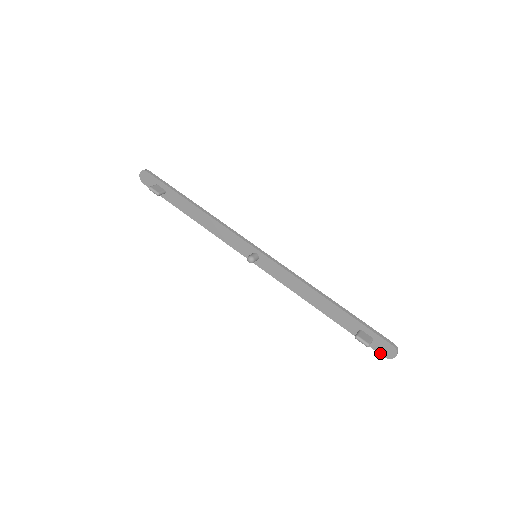
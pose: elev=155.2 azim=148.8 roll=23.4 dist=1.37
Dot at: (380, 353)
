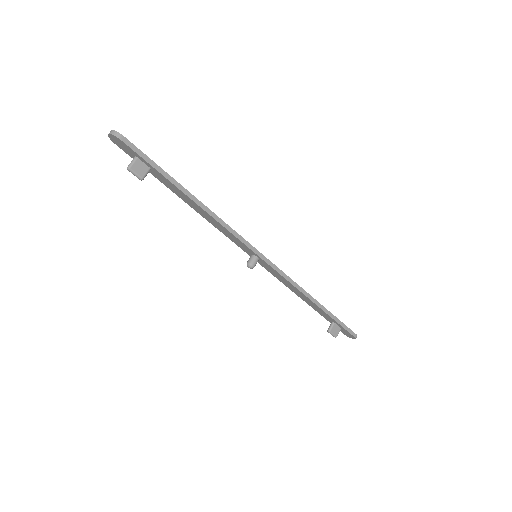
Dot at: (342, 332)
